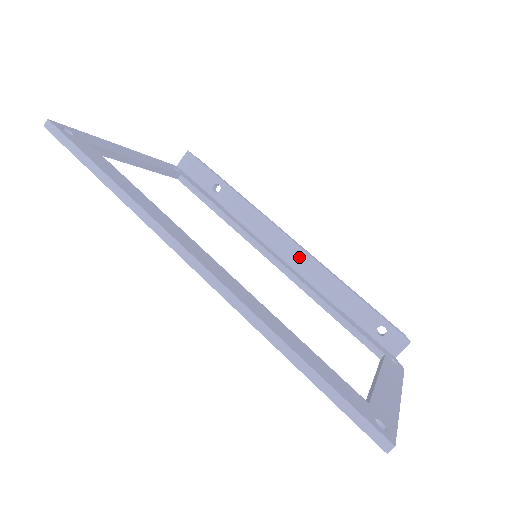
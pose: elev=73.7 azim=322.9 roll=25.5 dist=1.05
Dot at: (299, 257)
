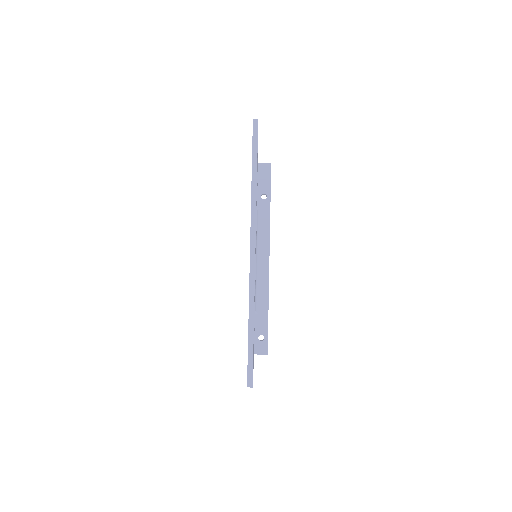
Dot at: (264, 270)
